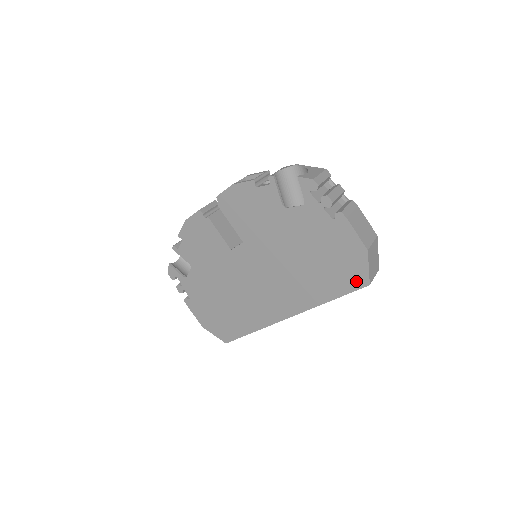
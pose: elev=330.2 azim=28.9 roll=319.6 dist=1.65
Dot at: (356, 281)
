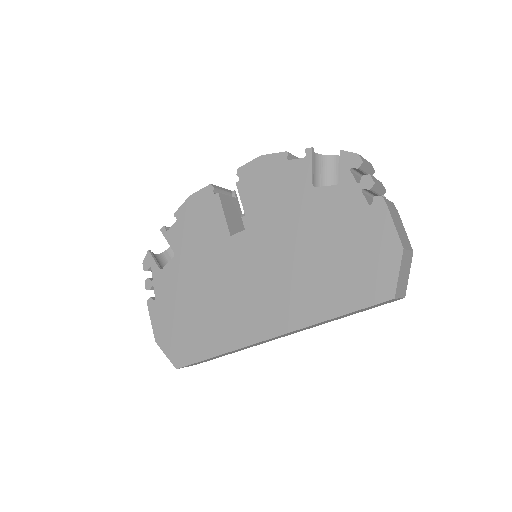
Dot at: (377, 291)
